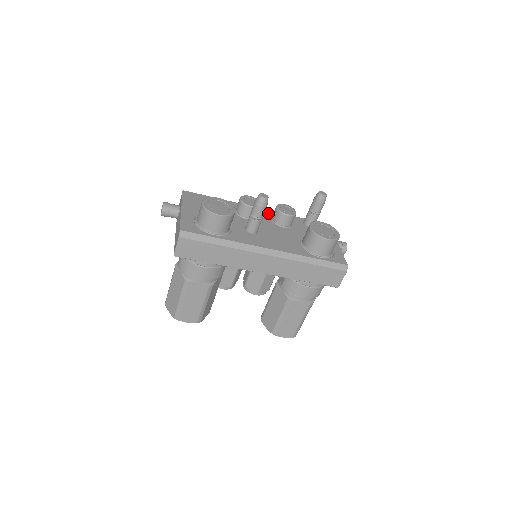
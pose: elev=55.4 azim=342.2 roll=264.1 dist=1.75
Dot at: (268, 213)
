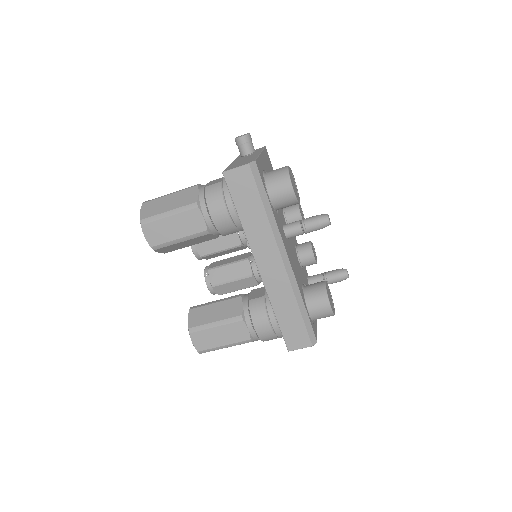
Dot at: (295, 239)
